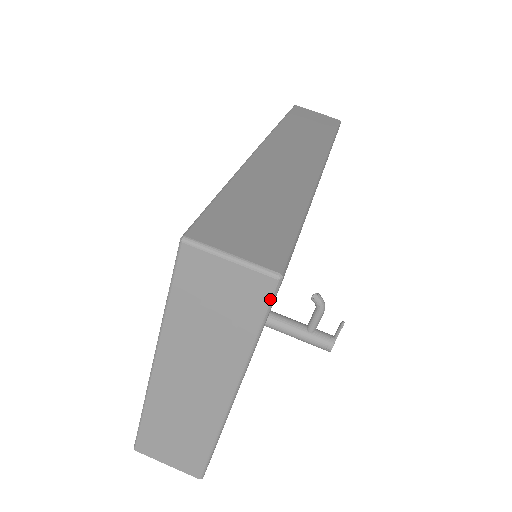
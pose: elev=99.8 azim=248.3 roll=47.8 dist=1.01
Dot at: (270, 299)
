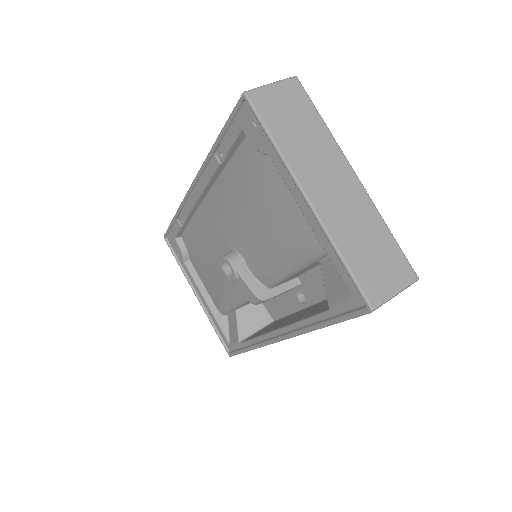
Dot at: (304, 90)
